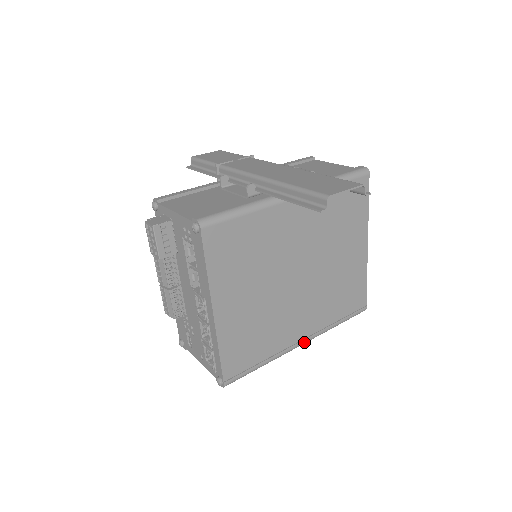
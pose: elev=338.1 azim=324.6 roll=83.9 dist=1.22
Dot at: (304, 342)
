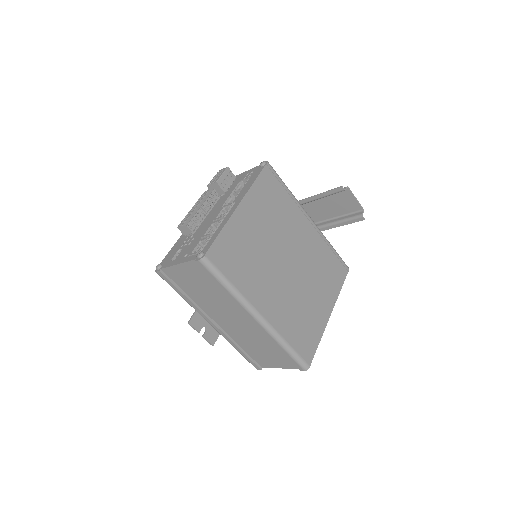
Dot at: (262, 317)
